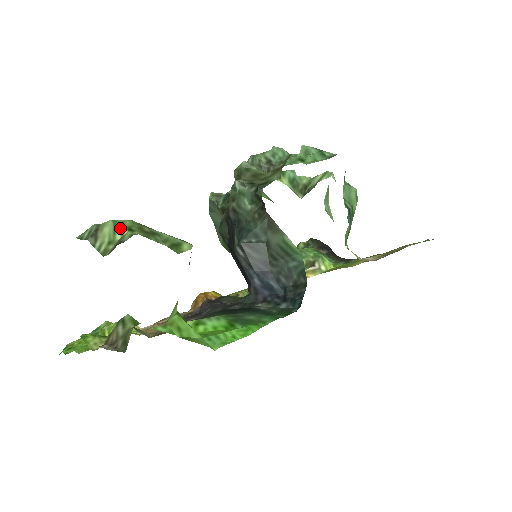
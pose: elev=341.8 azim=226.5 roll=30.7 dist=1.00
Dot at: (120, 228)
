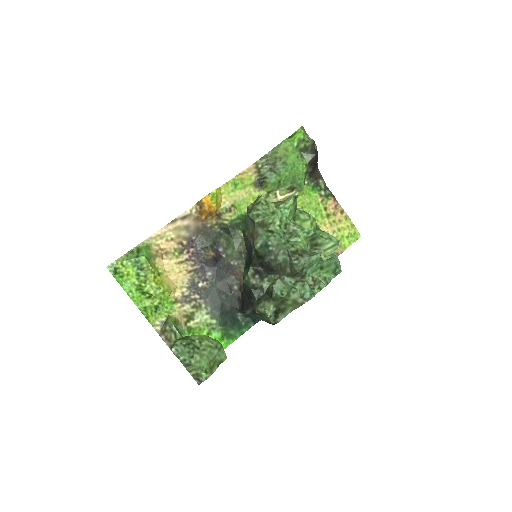
Dot at: (202, 370)
